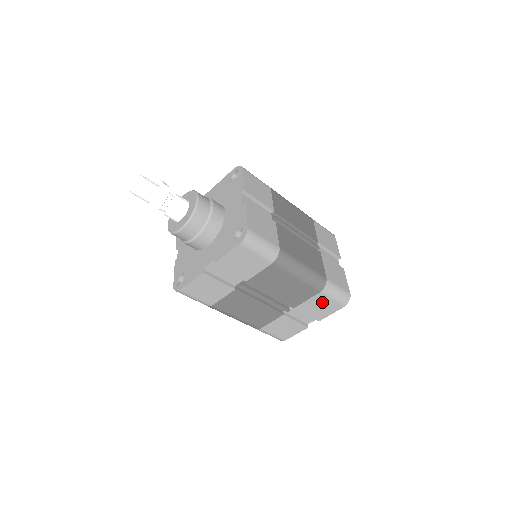
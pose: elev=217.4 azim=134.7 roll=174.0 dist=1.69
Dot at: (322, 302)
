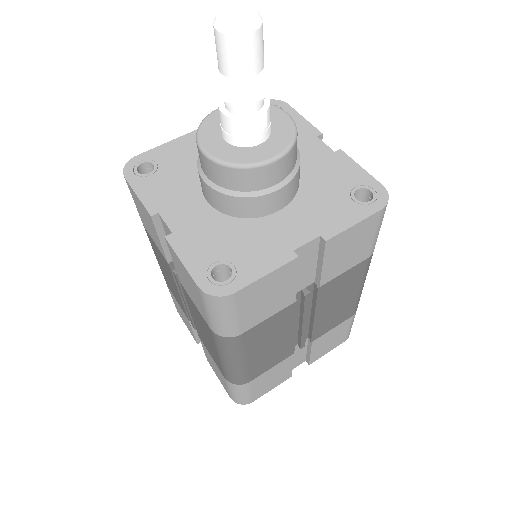
Dot at: (339, 332)
